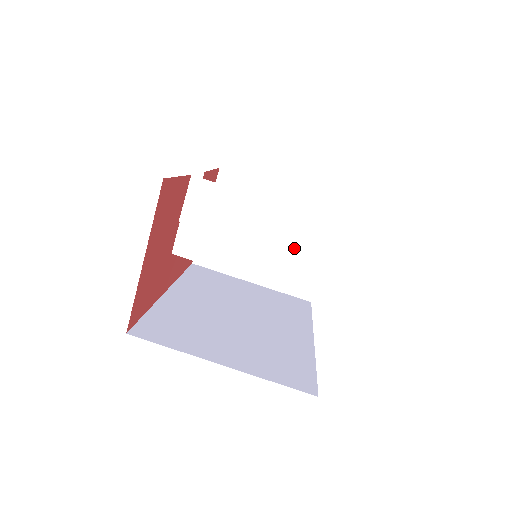
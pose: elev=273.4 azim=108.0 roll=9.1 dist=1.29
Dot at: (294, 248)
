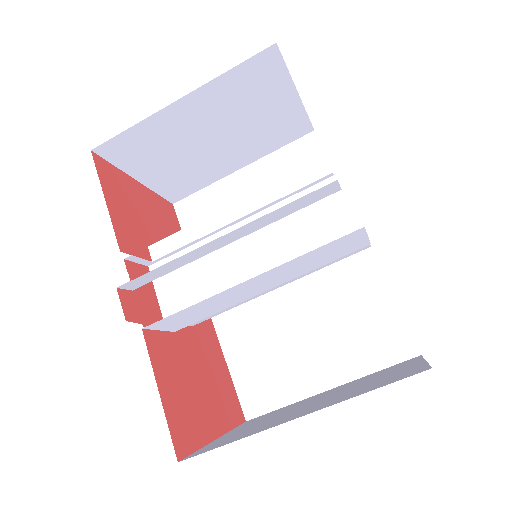
Dot at: (300, 272)
